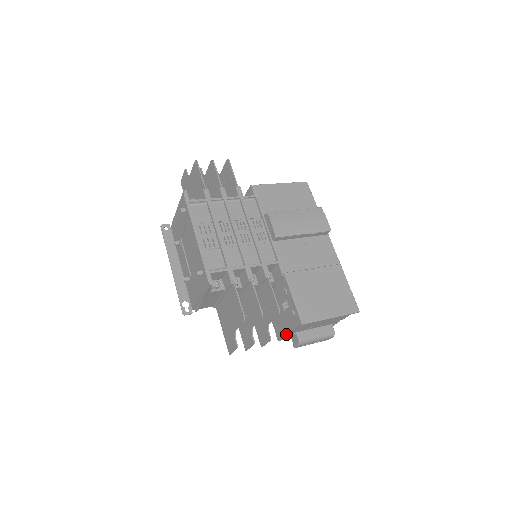
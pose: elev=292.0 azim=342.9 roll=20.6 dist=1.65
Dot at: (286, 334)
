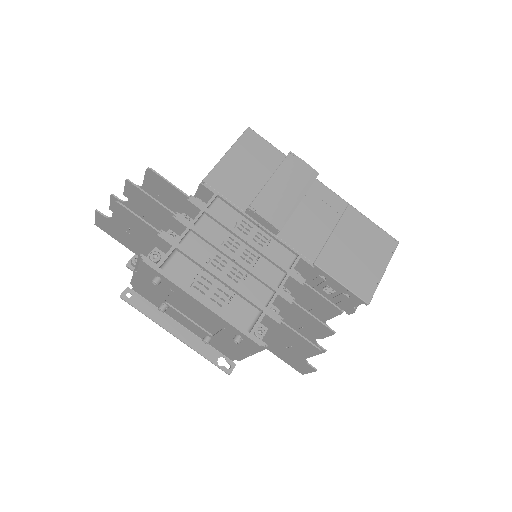
Dot at: occluded
